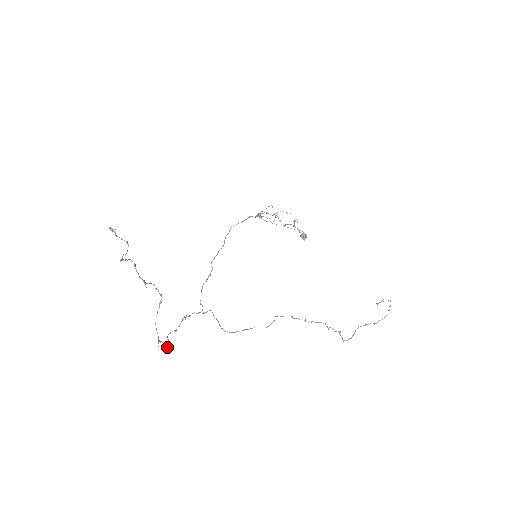
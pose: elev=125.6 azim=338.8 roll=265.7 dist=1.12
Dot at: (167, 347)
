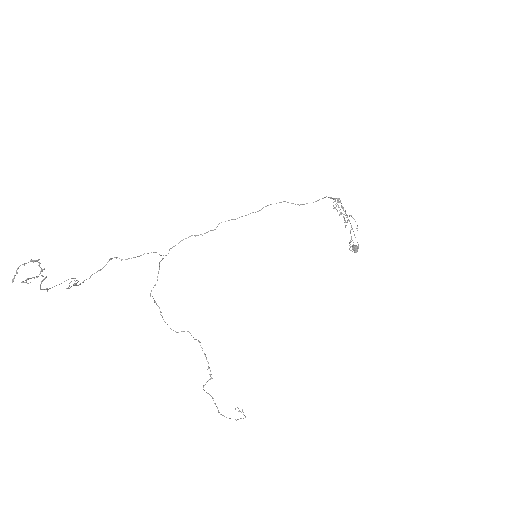
Dot at: (89, 278)
